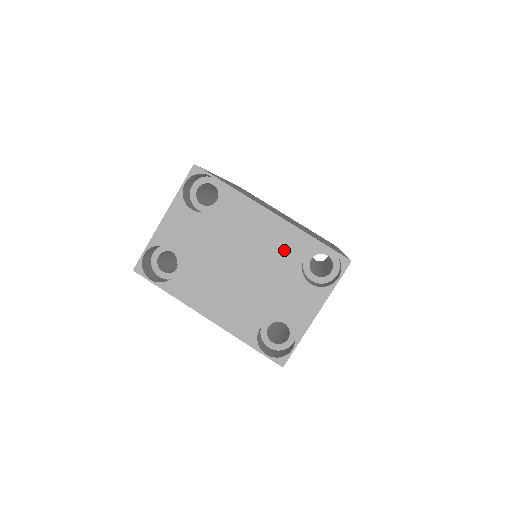
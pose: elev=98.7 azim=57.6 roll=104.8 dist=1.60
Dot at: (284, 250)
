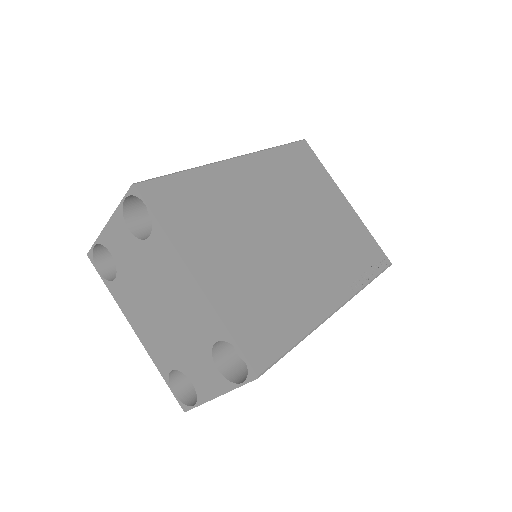
Dot at: (200, 322)
